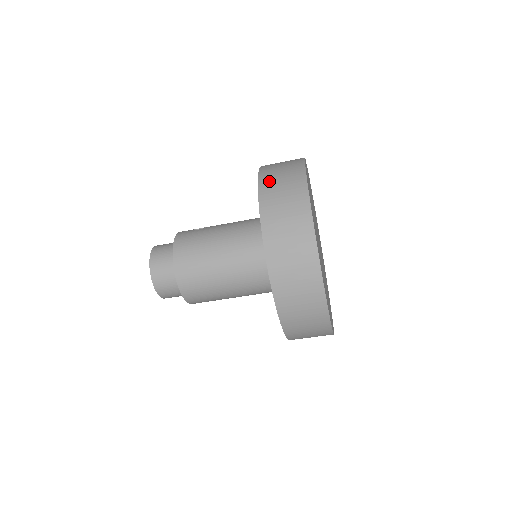
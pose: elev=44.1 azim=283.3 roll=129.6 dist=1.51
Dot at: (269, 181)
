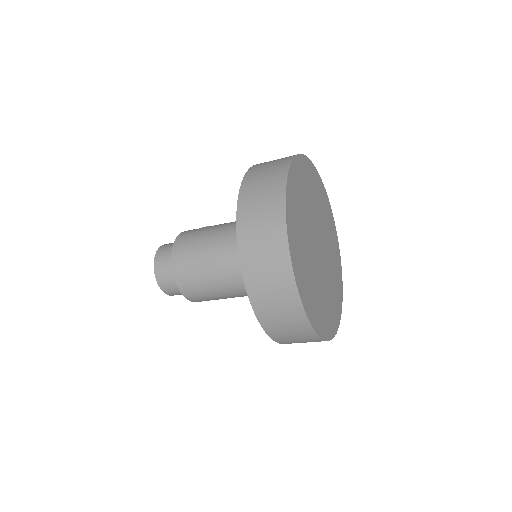
Dot at: (257, 168)
